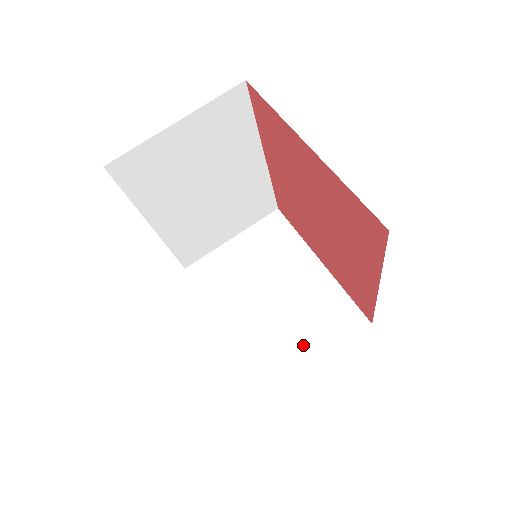
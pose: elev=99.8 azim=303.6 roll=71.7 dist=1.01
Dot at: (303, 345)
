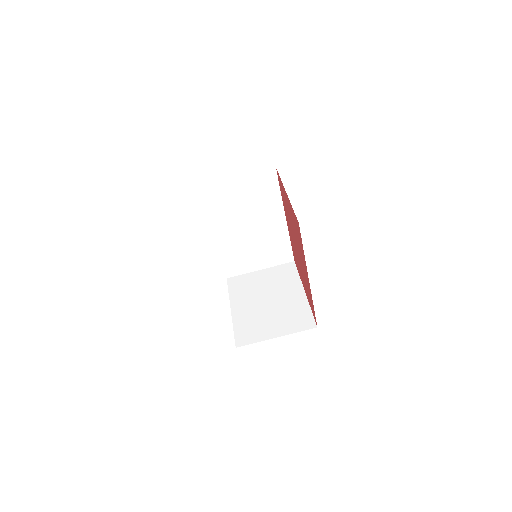
Dot at: (272, 328)
